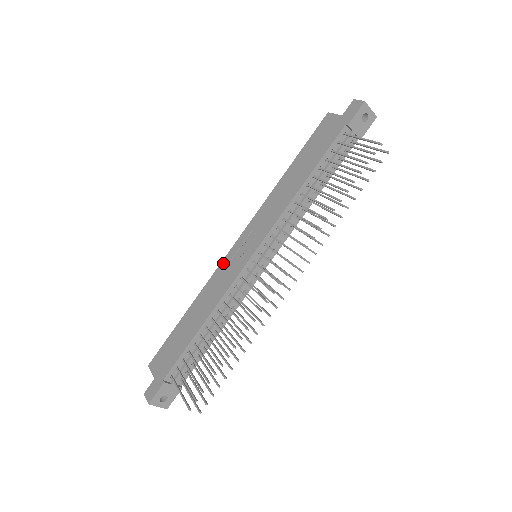
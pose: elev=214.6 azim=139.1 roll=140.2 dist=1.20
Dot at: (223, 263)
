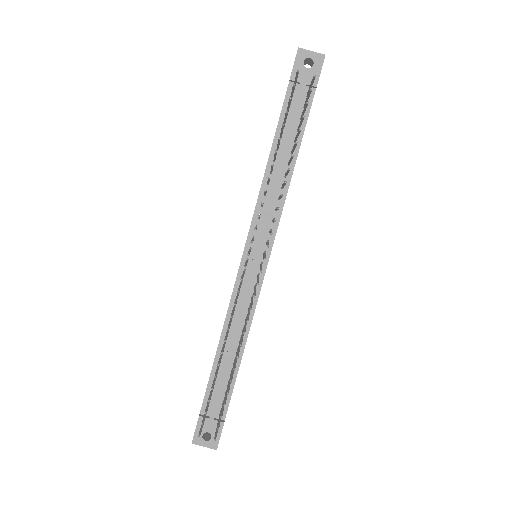
Dot at: occluded
